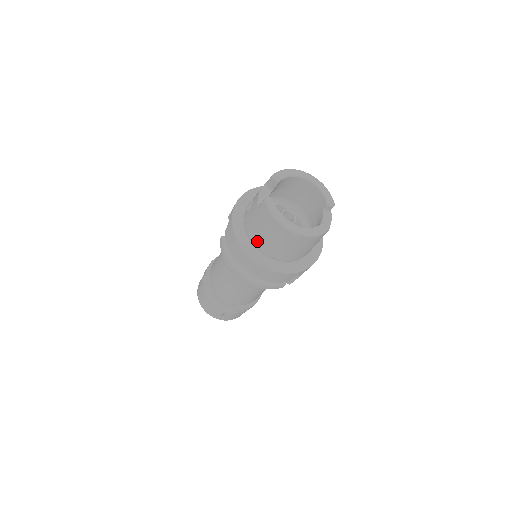
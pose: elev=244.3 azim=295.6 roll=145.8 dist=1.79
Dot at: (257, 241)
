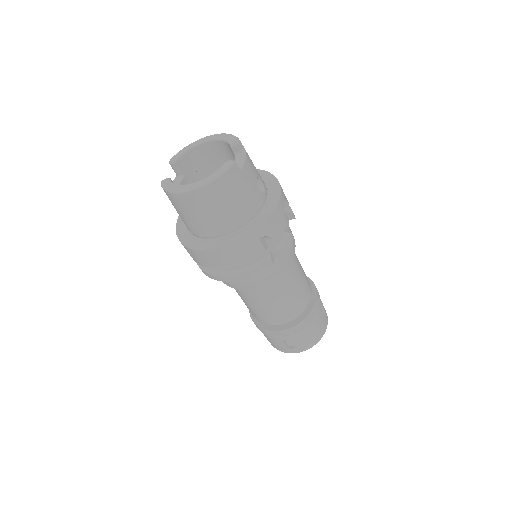
Dot at: (193, 230)
